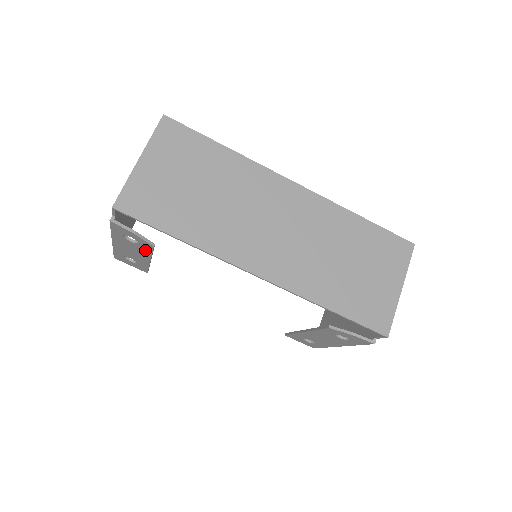
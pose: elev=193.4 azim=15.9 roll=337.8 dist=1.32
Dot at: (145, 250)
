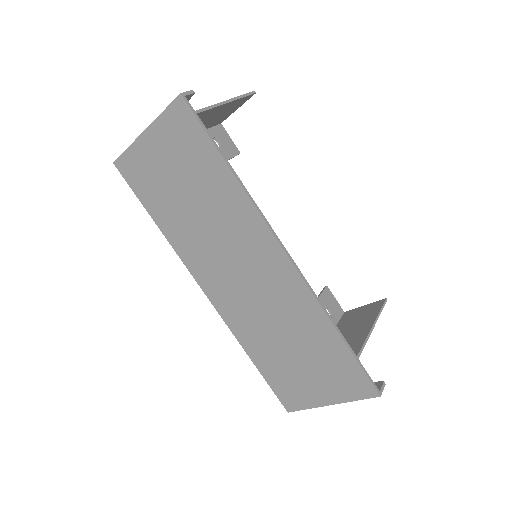
Dot at: occluded
